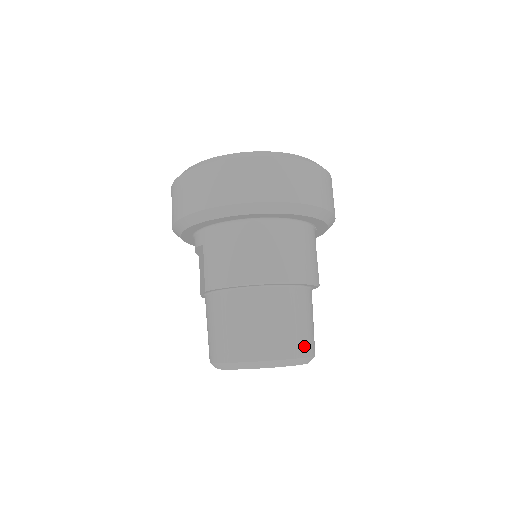
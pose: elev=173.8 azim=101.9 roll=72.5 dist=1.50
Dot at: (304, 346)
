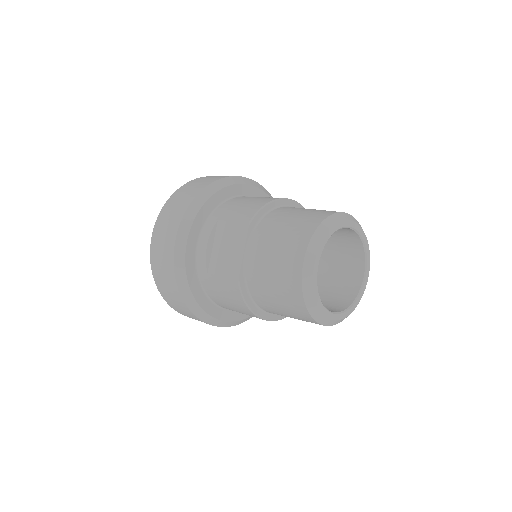
Dot at: occluded
